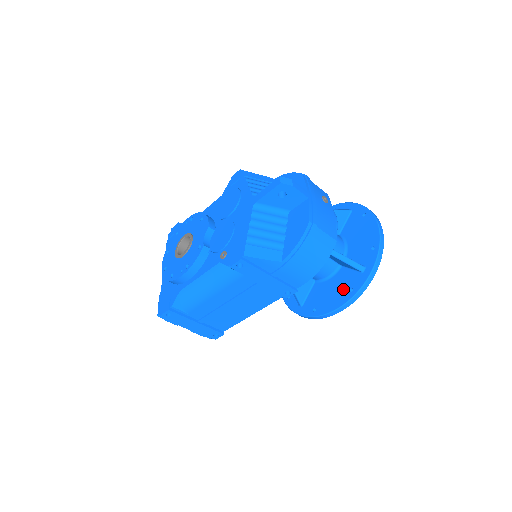
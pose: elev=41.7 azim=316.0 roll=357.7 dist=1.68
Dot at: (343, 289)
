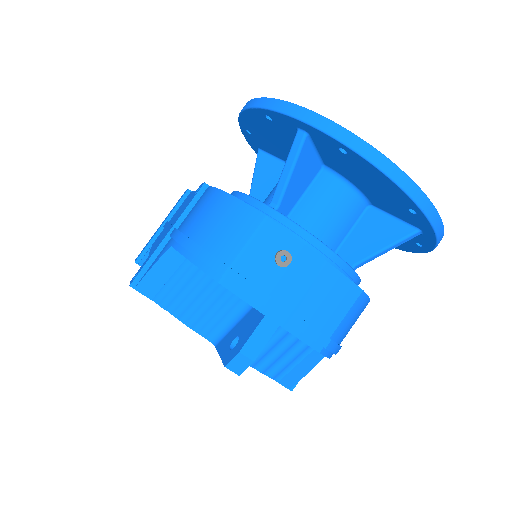
Dot at: occluded
